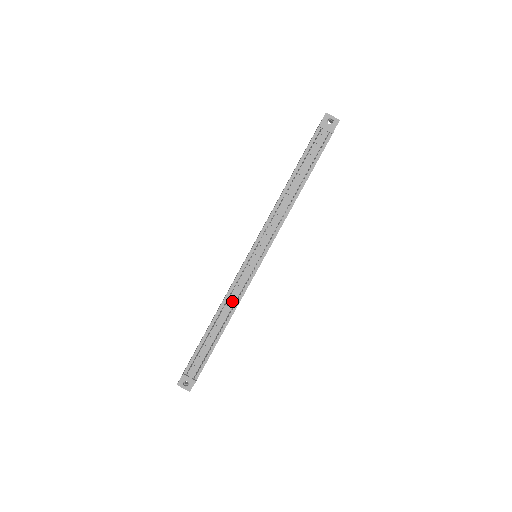
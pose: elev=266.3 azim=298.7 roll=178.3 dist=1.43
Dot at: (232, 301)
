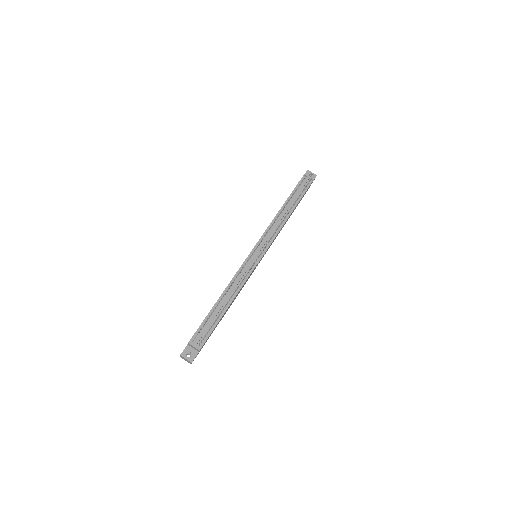
Dot at: (237, 283)
